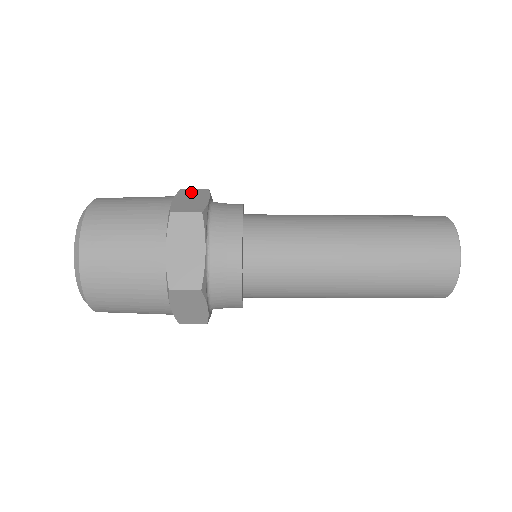
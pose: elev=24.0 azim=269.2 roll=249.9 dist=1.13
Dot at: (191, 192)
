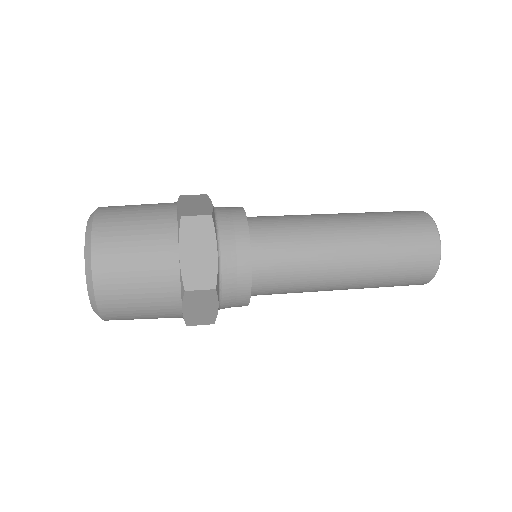
Dot at: (194, 229)
